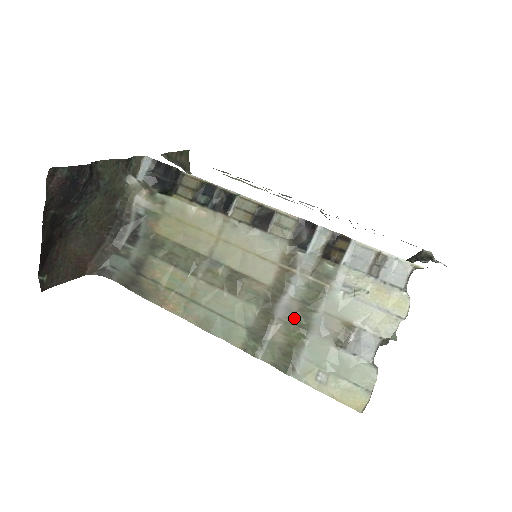
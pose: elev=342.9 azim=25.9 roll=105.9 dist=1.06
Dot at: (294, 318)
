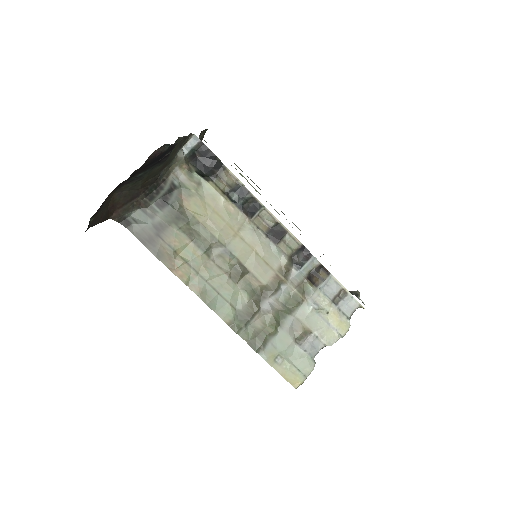
Dot at: (274, 314)
